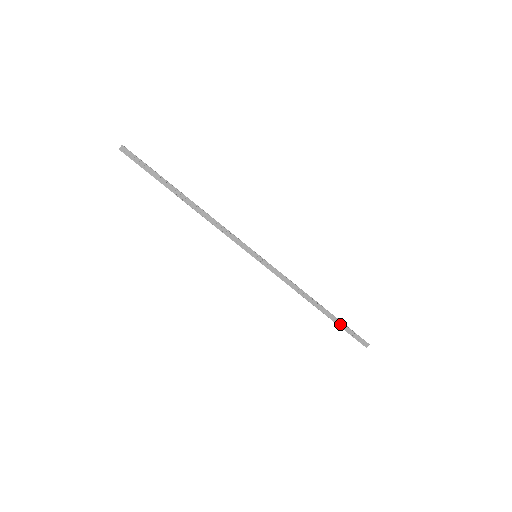
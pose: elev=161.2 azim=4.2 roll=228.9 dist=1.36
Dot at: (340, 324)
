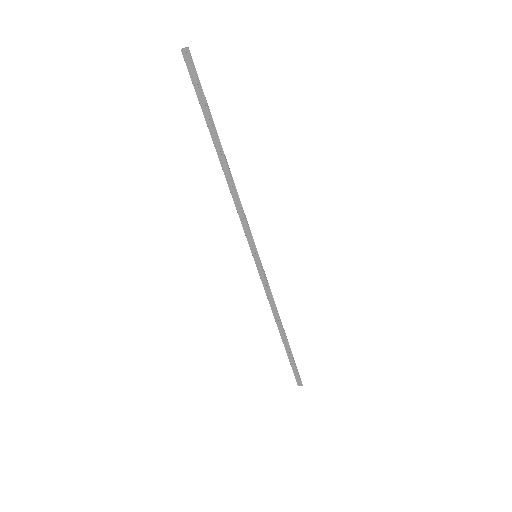
Dot at: (290, 356)
